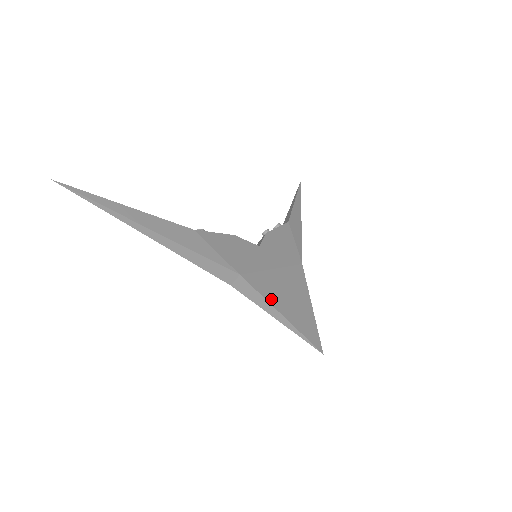
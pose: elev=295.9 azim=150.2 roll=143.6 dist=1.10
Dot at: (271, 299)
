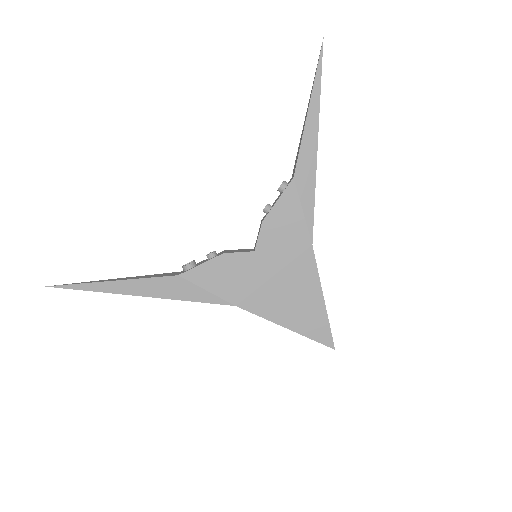
Dot at: (273, 316)
